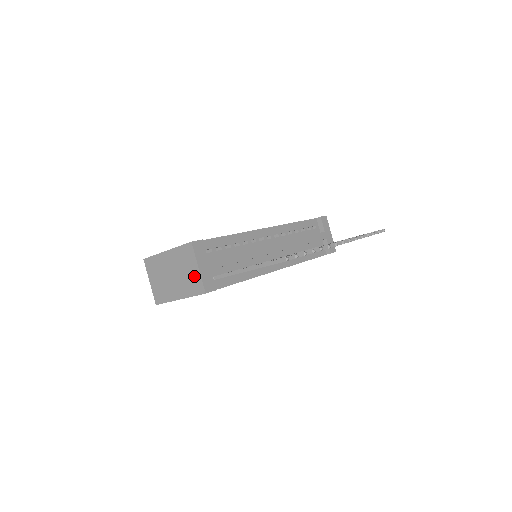
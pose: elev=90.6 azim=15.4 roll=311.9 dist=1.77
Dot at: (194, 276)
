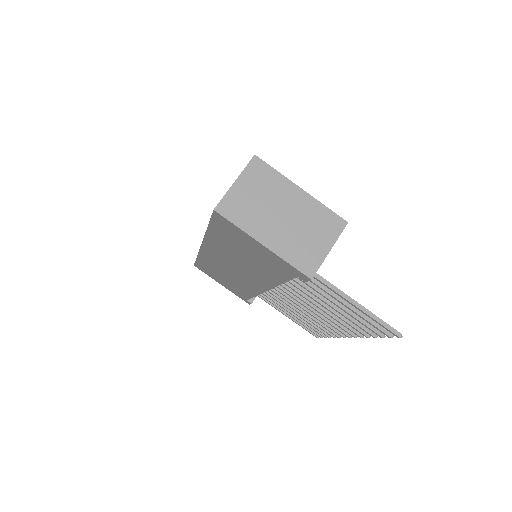
Dot at: (315, 250)
